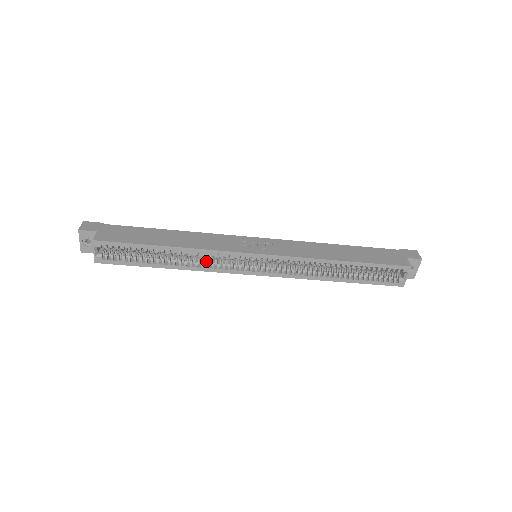
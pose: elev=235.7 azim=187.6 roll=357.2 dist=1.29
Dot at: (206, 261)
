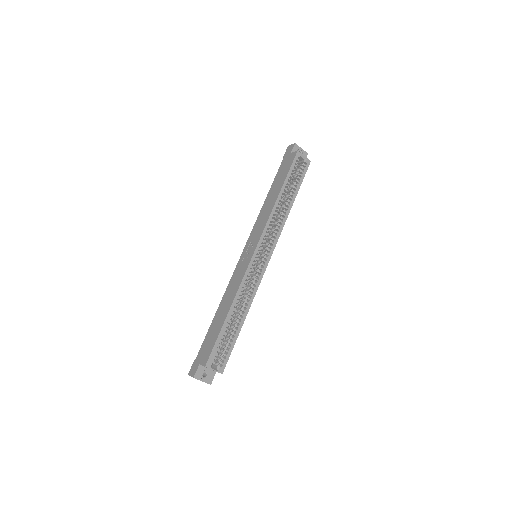
Dot at: occluded
